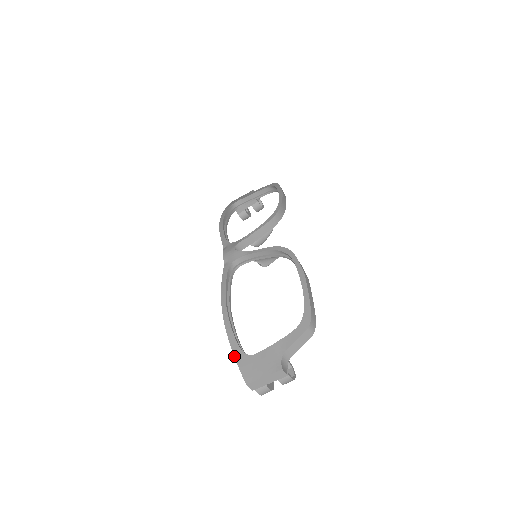
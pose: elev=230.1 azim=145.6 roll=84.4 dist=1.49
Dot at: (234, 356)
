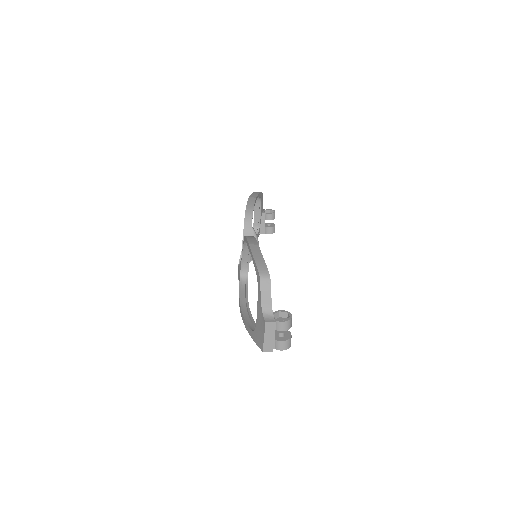
Dot at: occluded
